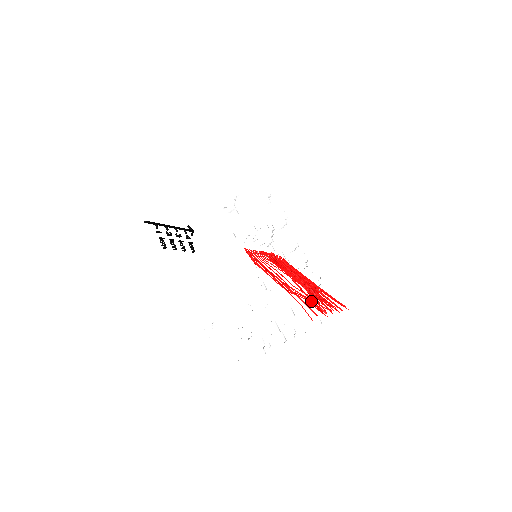
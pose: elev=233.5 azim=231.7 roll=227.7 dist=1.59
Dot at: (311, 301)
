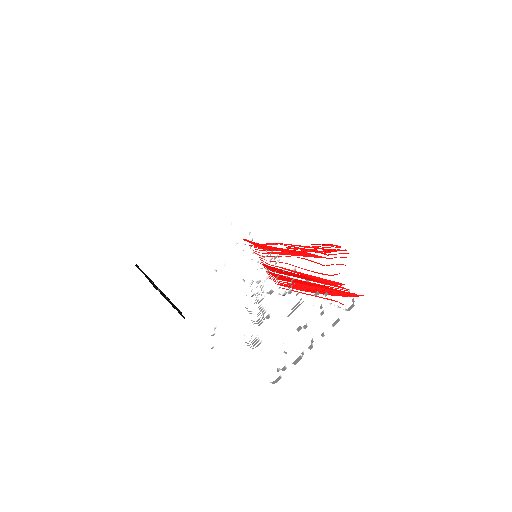
Dot at: (322, 244)
